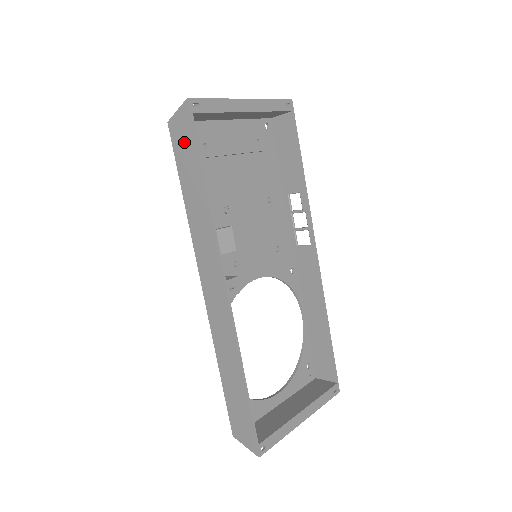
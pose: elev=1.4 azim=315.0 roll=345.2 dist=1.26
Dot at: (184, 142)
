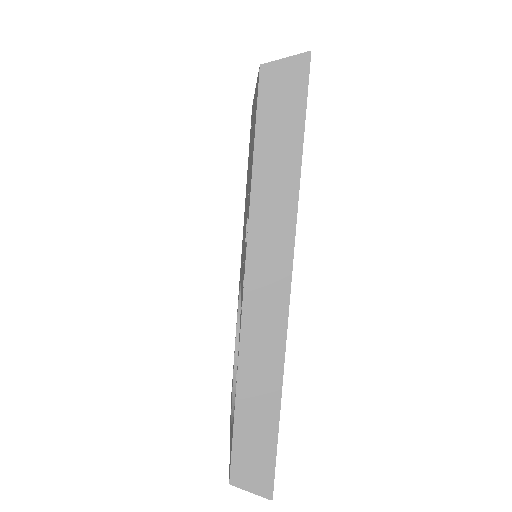
Dot at: (283, 99)
